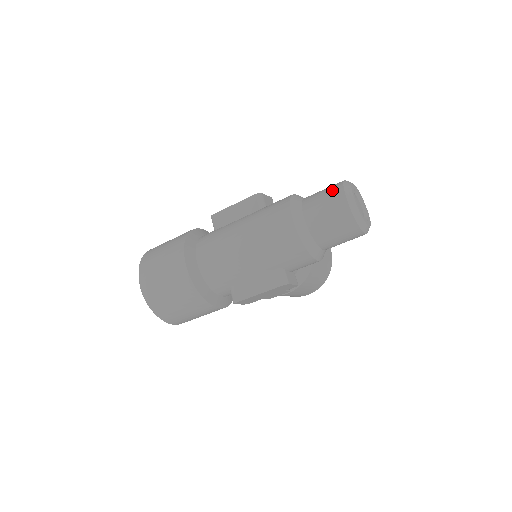
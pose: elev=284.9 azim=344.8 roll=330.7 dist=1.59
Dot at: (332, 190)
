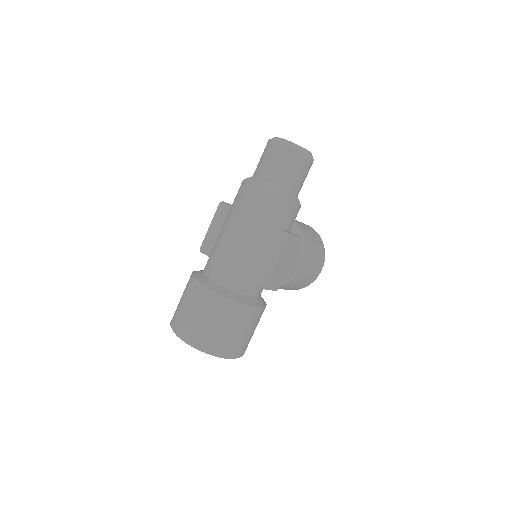
Dot at: (265, 149)
